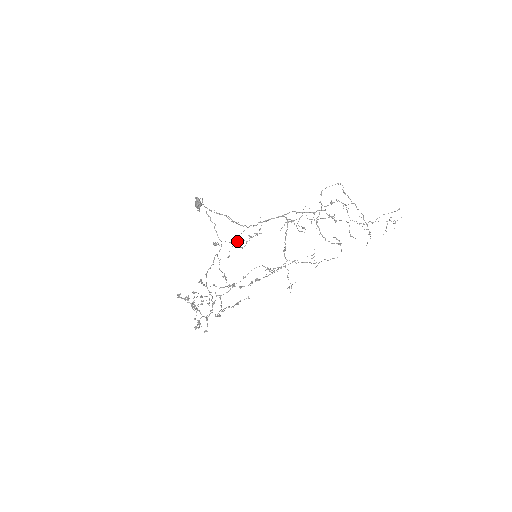
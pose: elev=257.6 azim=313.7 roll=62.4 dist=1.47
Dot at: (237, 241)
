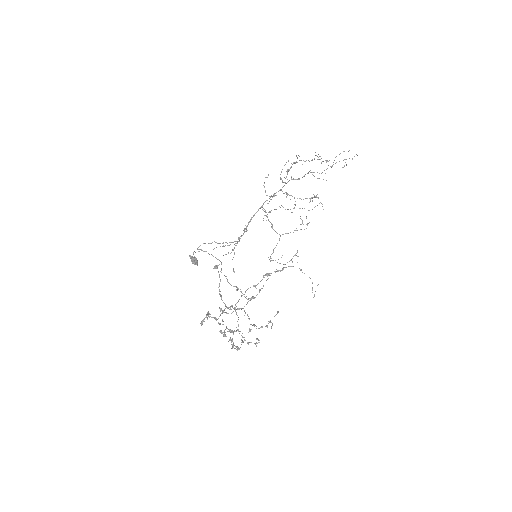
Dot at: occluded
